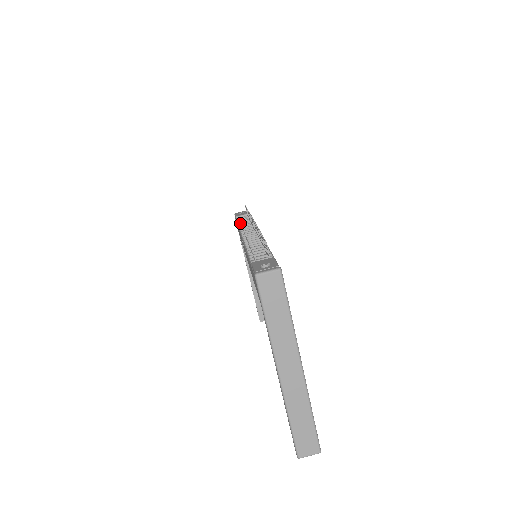
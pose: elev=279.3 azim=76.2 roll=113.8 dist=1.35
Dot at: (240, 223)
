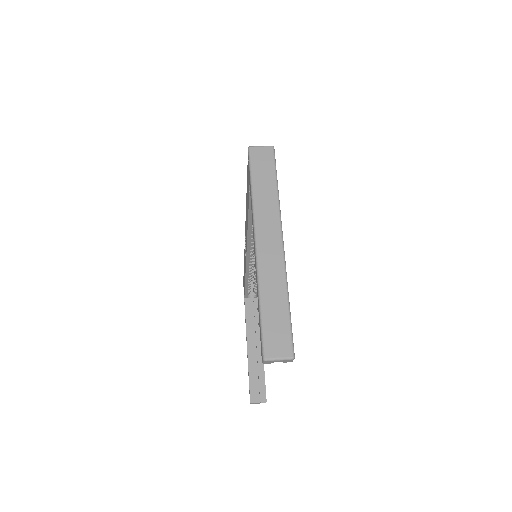
Dot at: occluded
